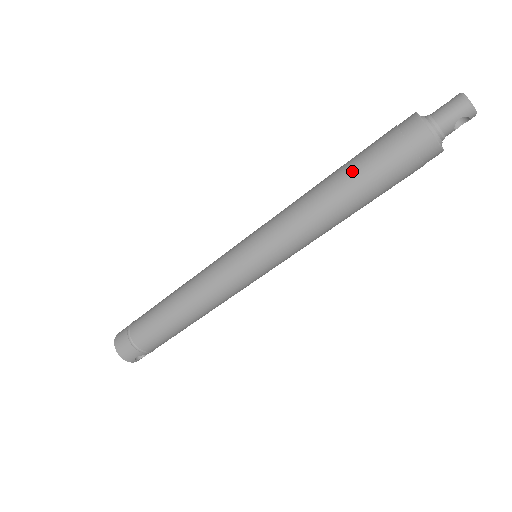
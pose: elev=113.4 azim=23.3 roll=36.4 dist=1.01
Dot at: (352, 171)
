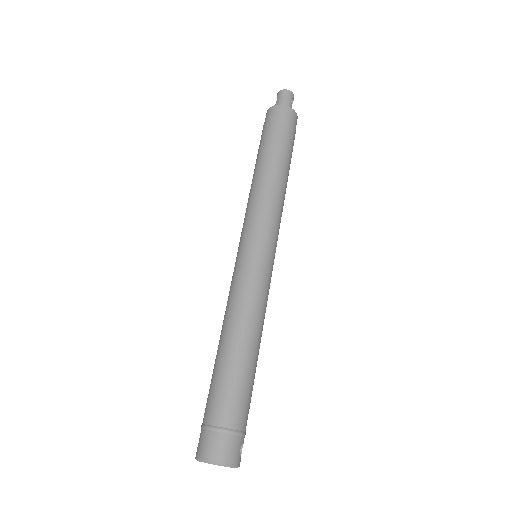
Dot at: (270, 148)
